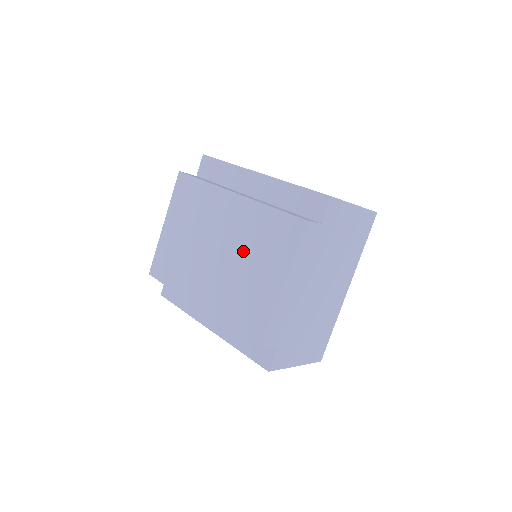
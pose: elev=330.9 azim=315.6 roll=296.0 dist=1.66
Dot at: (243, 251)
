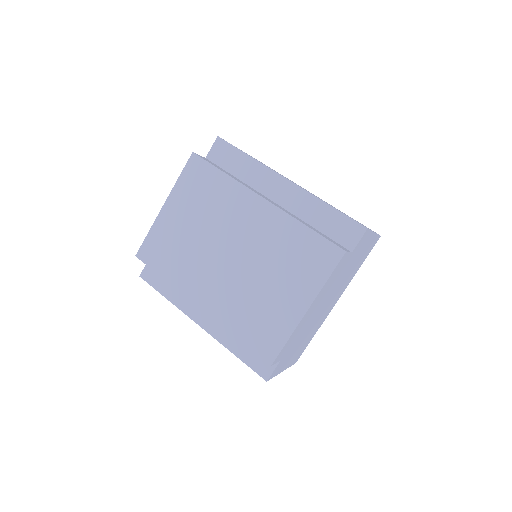
Dot at: (266, 263)
